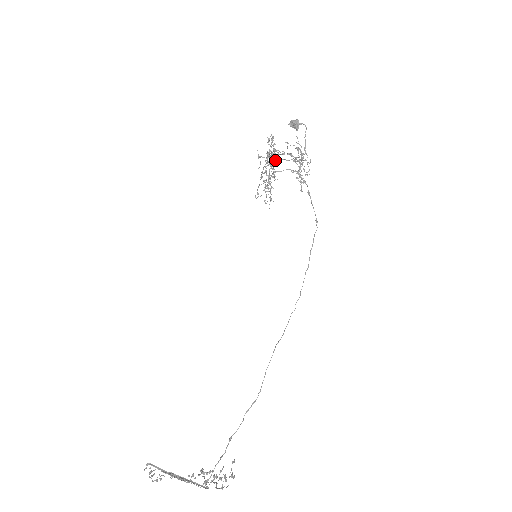
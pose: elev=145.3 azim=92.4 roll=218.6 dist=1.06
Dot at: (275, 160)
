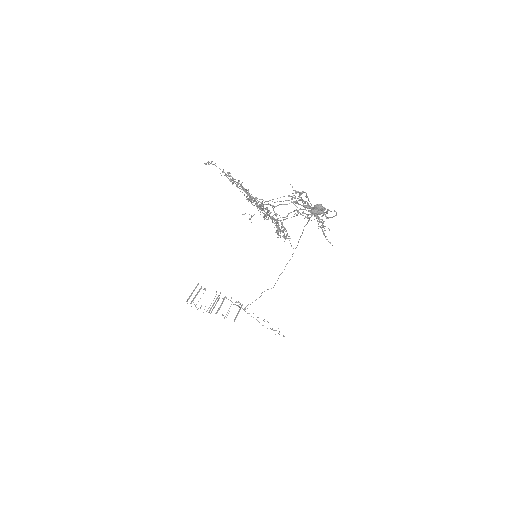
Dot at: occluded
